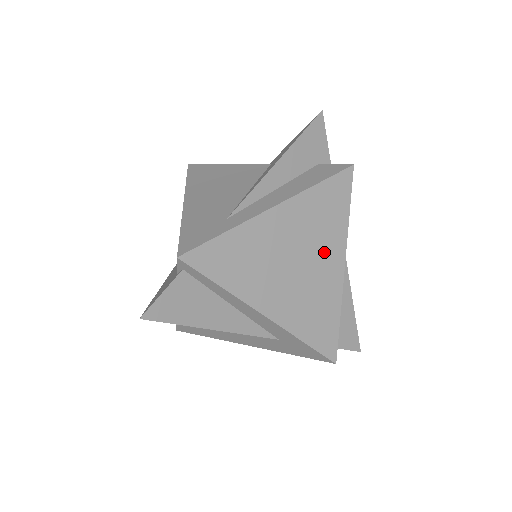
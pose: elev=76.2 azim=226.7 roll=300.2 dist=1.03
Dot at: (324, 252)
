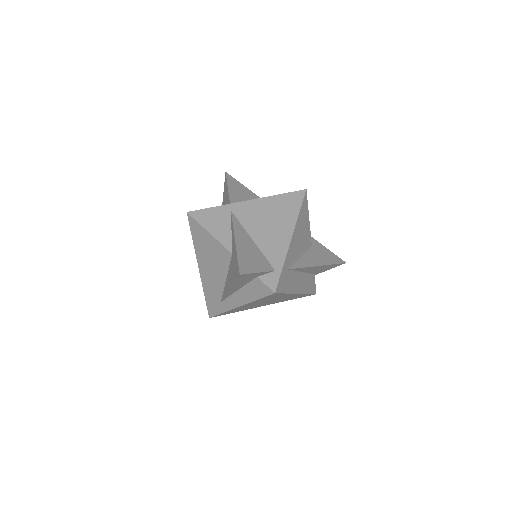
Dot at: occluded
